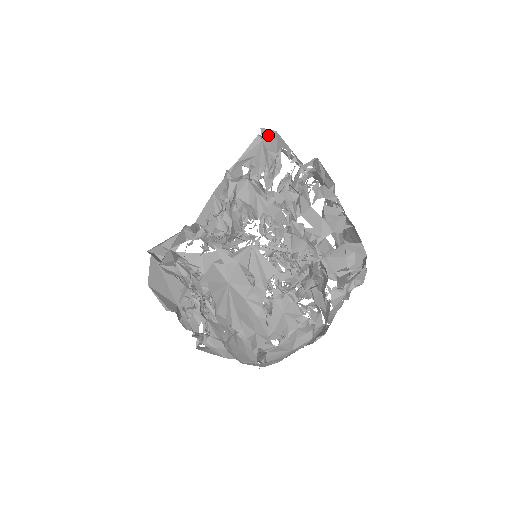
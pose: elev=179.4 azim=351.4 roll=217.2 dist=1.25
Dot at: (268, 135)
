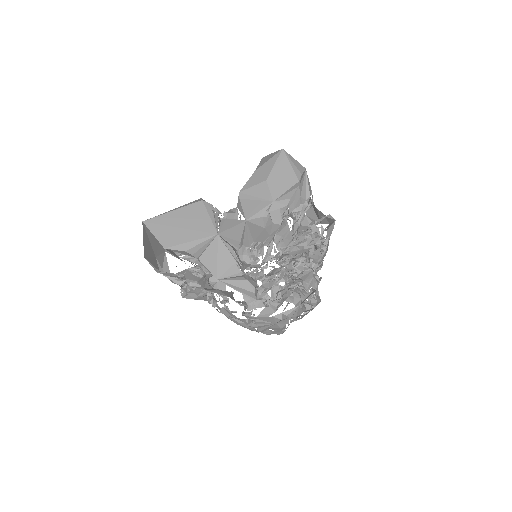
Dot at: (302, 177)
